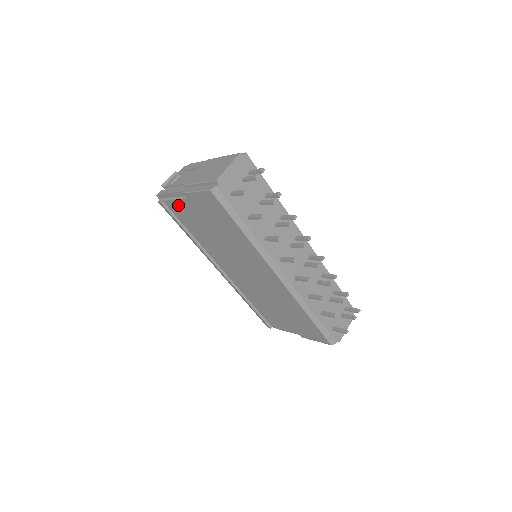
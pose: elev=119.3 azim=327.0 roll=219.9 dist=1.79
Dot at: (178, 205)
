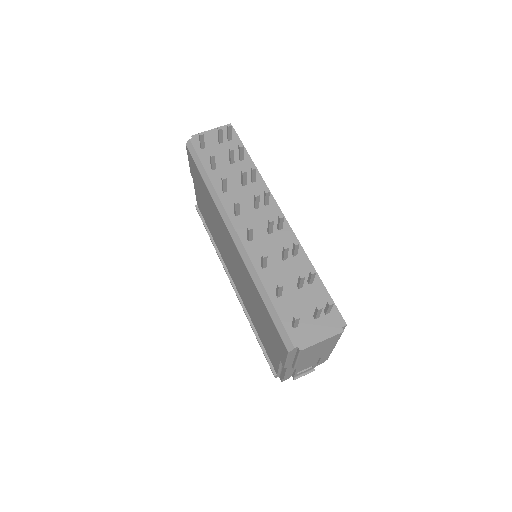
Dot at: (197, 198)
